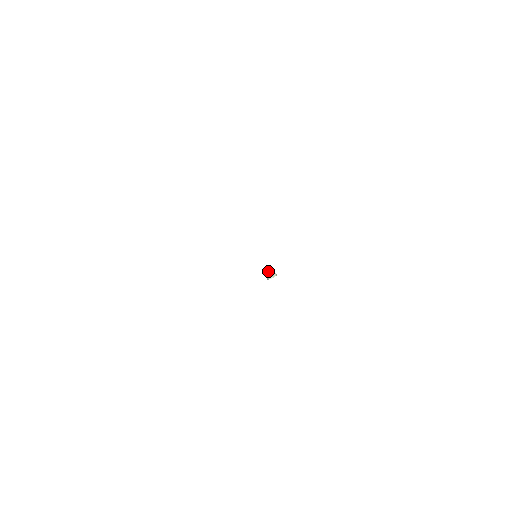
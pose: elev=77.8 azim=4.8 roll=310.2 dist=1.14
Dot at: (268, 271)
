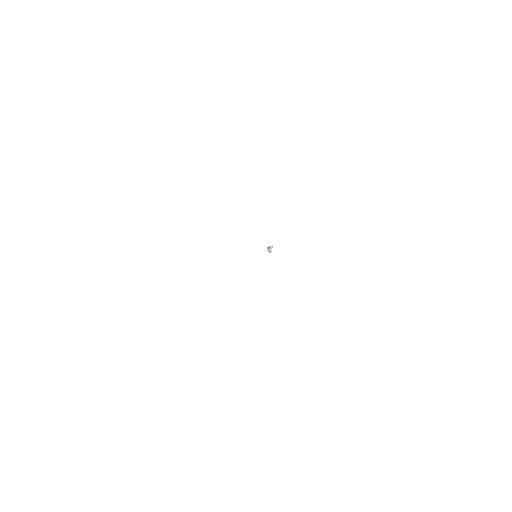
Dot at: occluded
